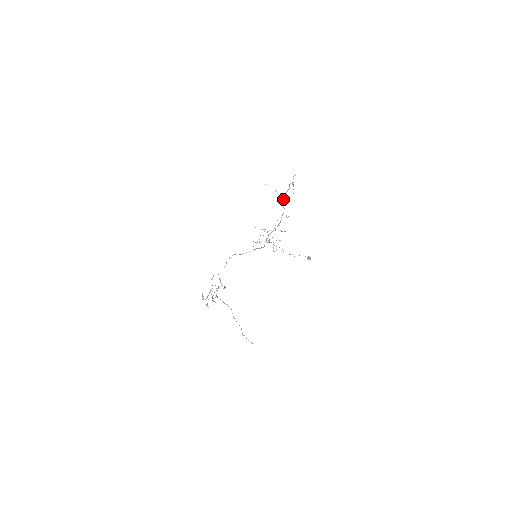
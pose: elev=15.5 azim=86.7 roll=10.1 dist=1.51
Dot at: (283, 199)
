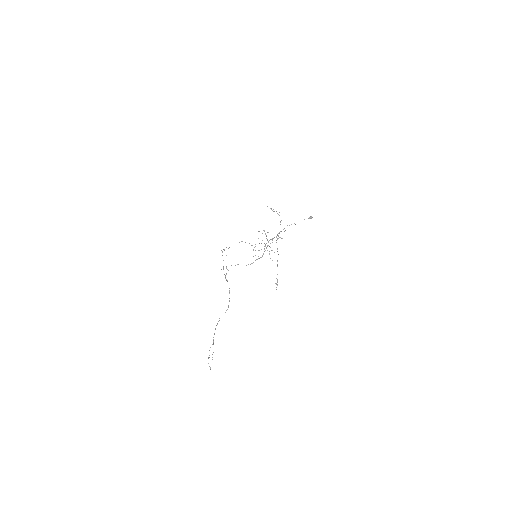
Dot at: (280, 222)
